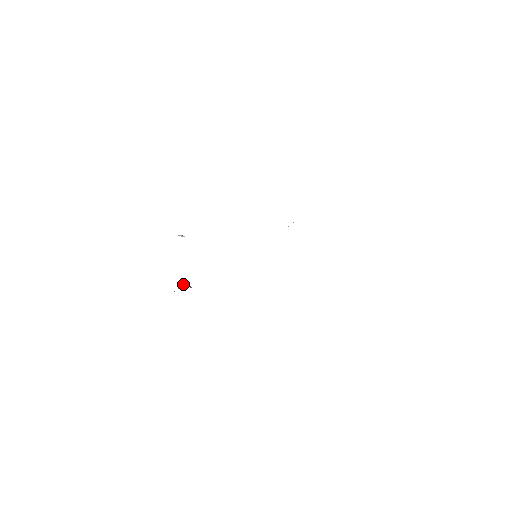
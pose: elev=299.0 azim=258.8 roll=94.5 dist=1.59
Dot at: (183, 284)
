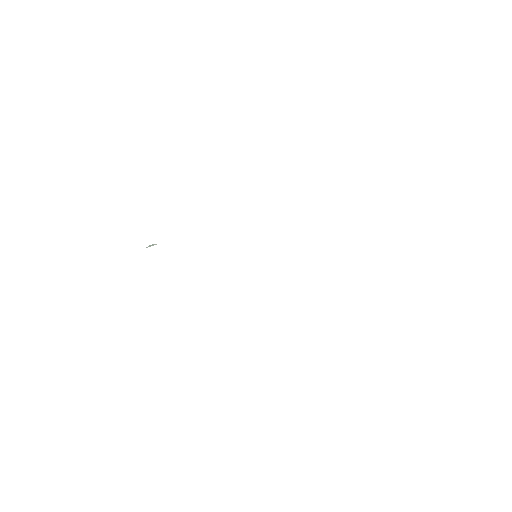
Dot at: occluded
